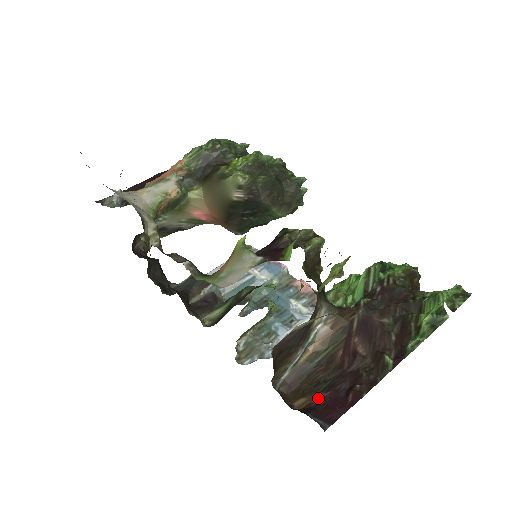
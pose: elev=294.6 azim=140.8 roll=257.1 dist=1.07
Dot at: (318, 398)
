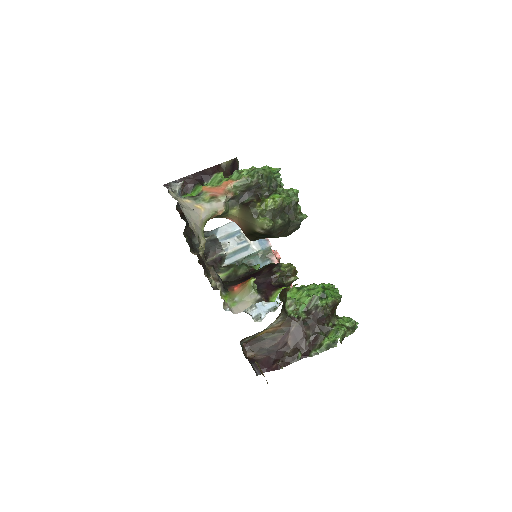
Dot at: (260, 357)
